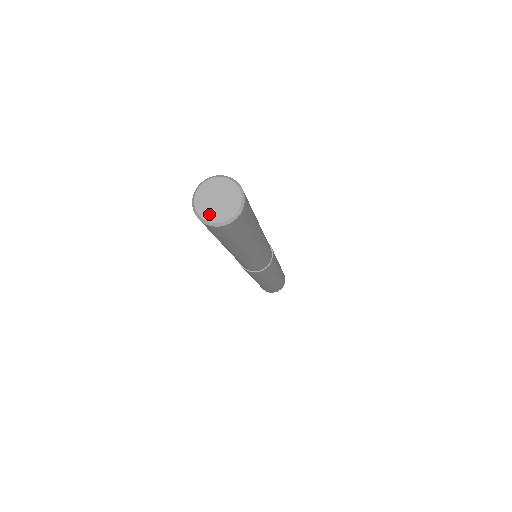
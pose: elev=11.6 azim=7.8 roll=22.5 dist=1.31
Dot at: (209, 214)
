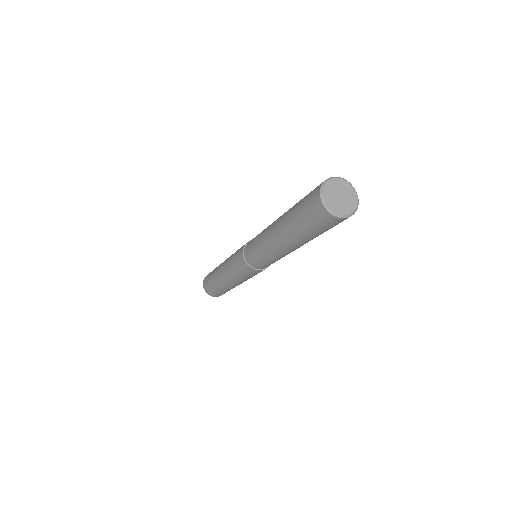
Dot at: (330, 199)
